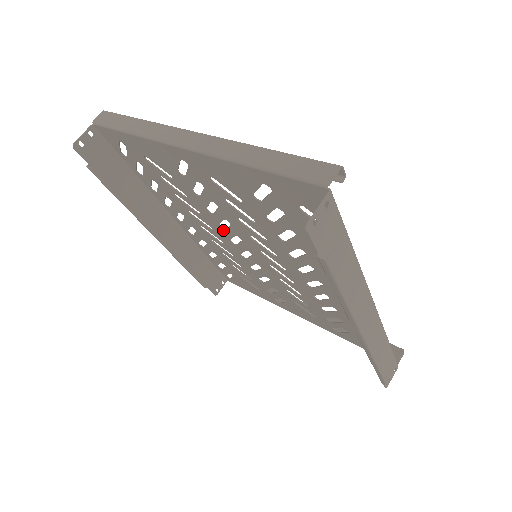
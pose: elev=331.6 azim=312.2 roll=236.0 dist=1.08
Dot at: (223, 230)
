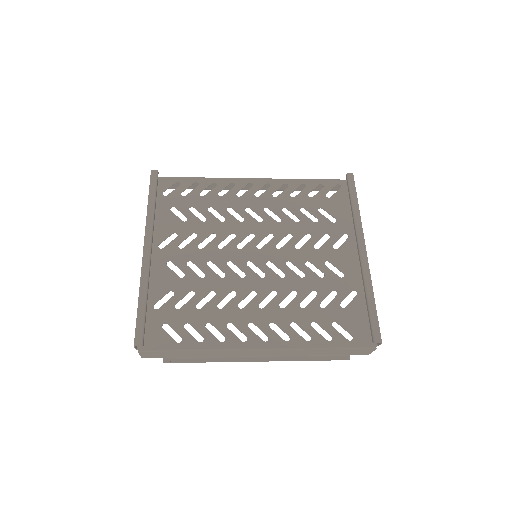
Dot at: (236, 235)
